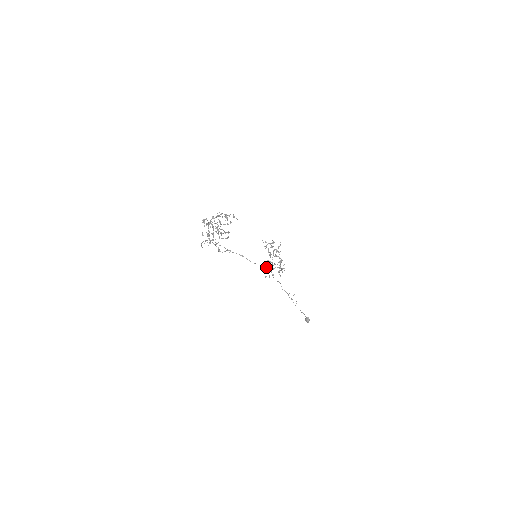
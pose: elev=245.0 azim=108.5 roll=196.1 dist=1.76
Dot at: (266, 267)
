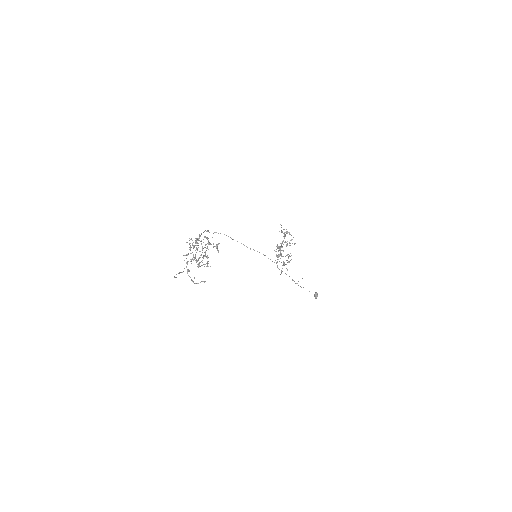
Dot at: occluded
